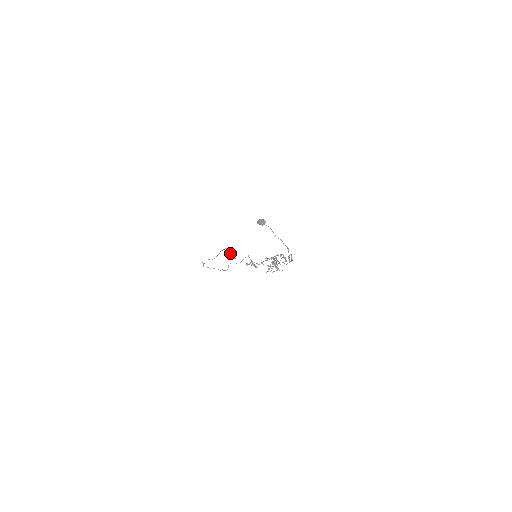
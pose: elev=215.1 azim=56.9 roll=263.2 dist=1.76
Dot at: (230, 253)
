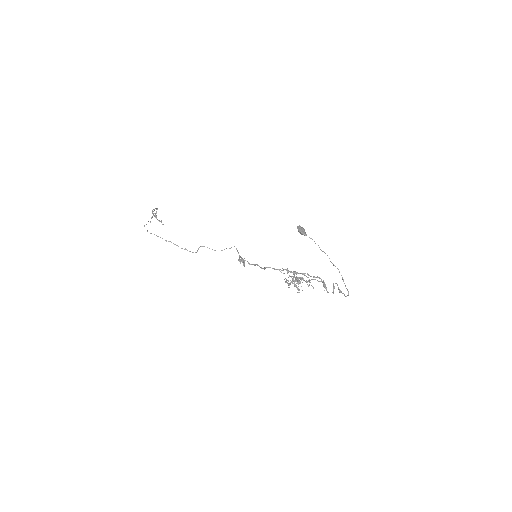
Dot at: (155, 214)
